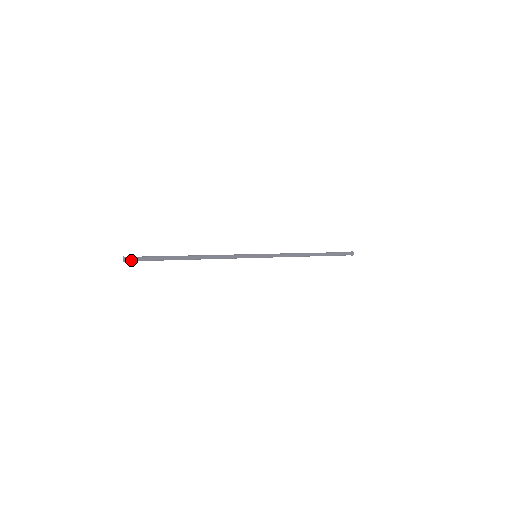
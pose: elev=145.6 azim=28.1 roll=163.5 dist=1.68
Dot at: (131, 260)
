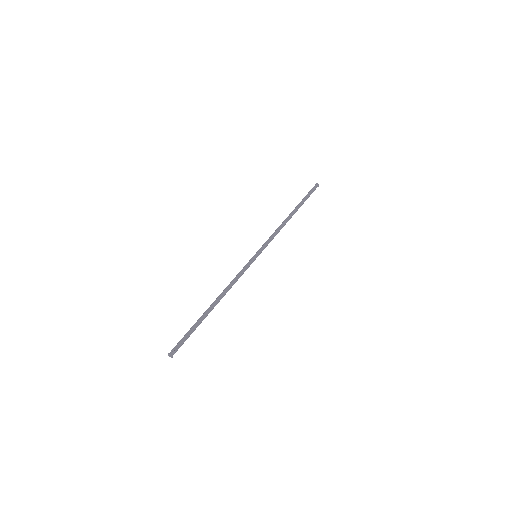
Dot at: occluded
